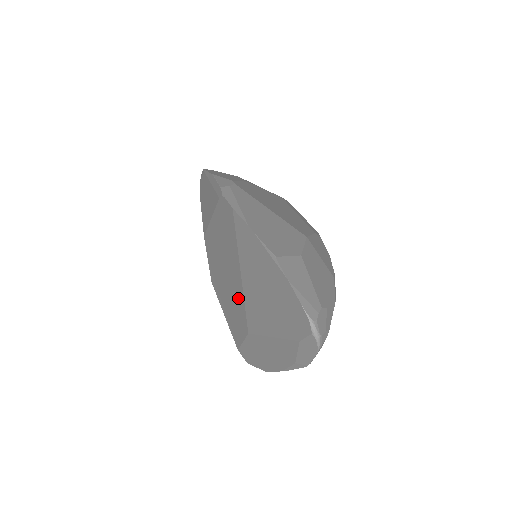
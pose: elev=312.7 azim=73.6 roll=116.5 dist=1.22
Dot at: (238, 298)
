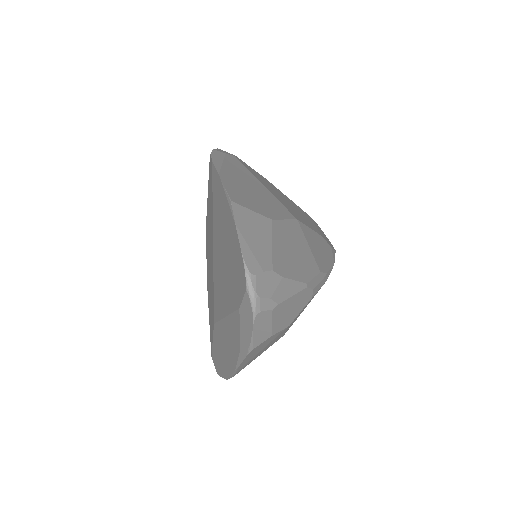
Dot at: (212, 280)
